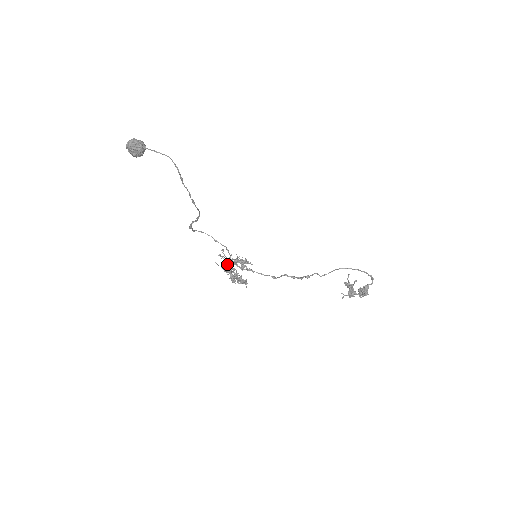
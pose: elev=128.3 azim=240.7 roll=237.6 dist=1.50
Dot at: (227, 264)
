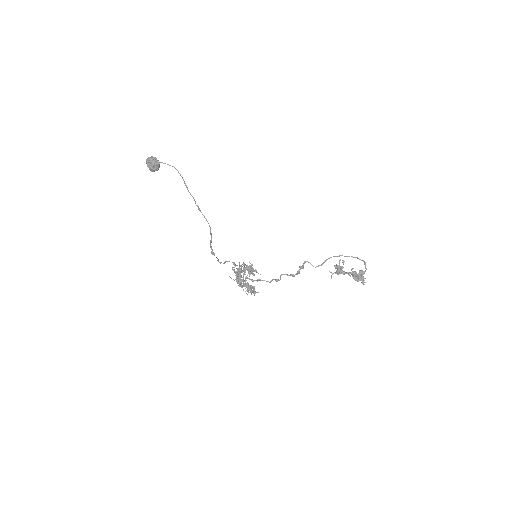
Dot at: occluded
